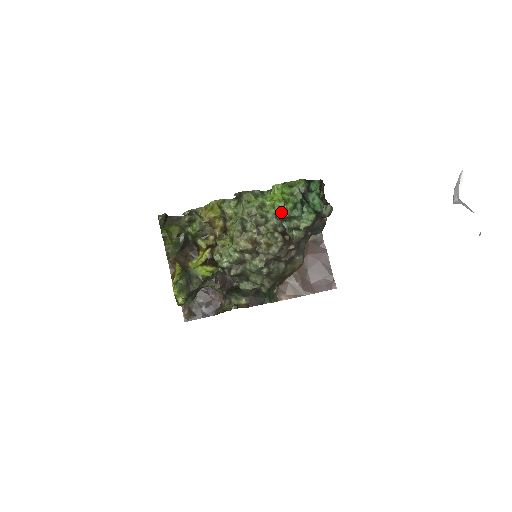
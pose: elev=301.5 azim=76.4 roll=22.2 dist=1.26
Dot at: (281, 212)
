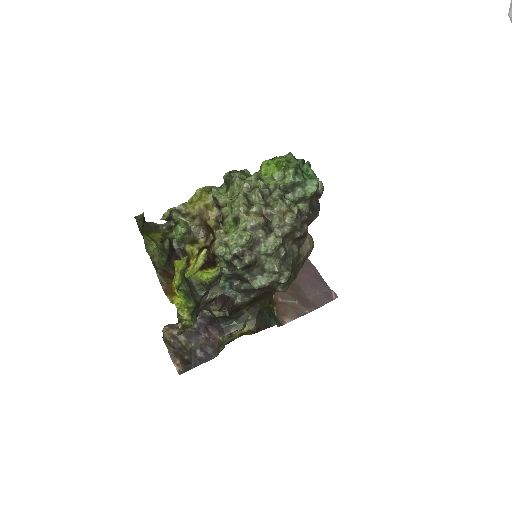
Dot at: (283, 181)
